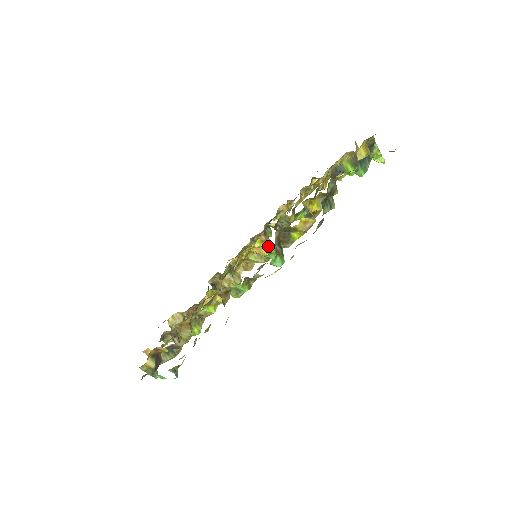
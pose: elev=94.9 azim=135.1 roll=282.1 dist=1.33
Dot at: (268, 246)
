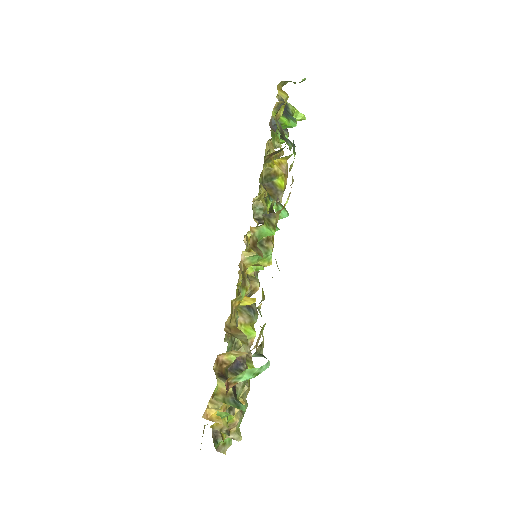
Dot at: occluded
